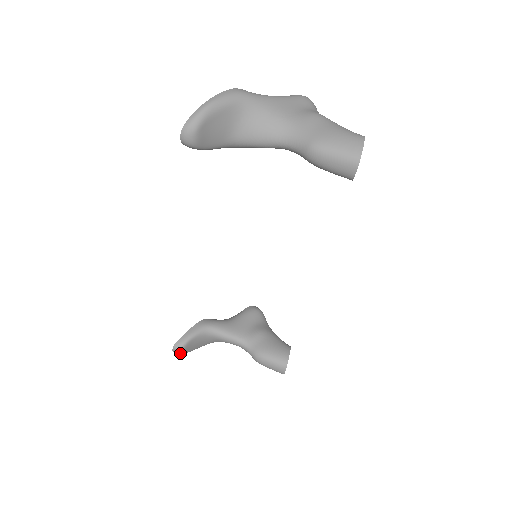
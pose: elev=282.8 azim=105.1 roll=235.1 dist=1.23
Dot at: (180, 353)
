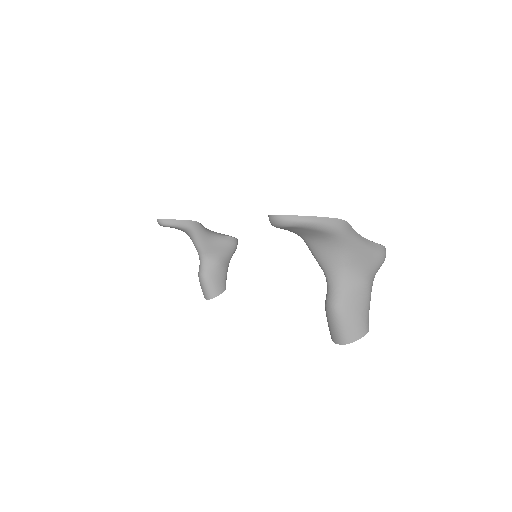
Dot at: (160, 225)
